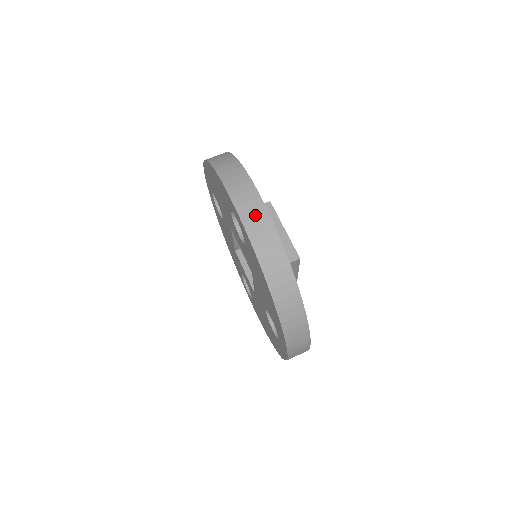
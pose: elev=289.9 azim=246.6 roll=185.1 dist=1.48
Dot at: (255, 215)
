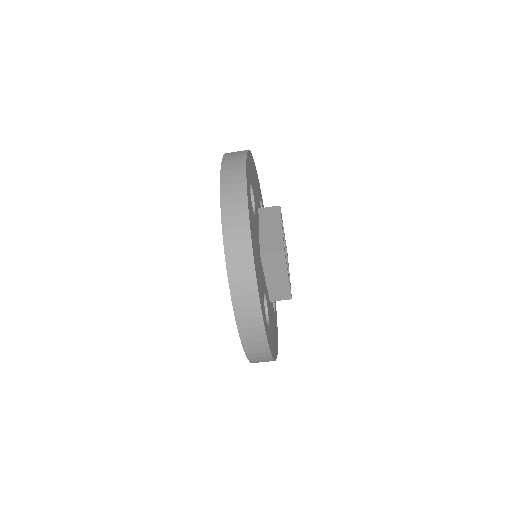
Dot at: (258, 350)
